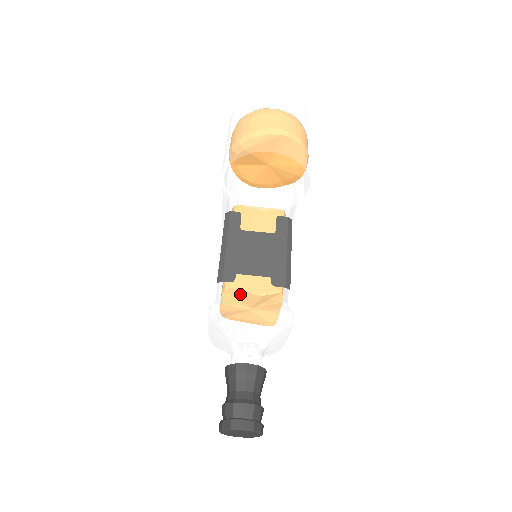
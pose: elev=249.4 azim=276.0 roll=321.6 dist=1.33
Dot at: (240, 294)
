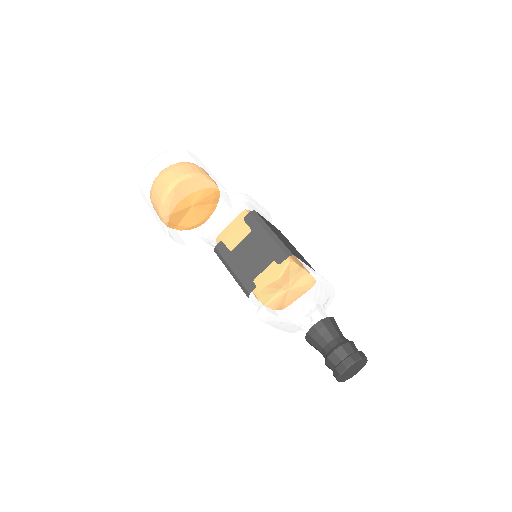
Dot at: (266, 290)
